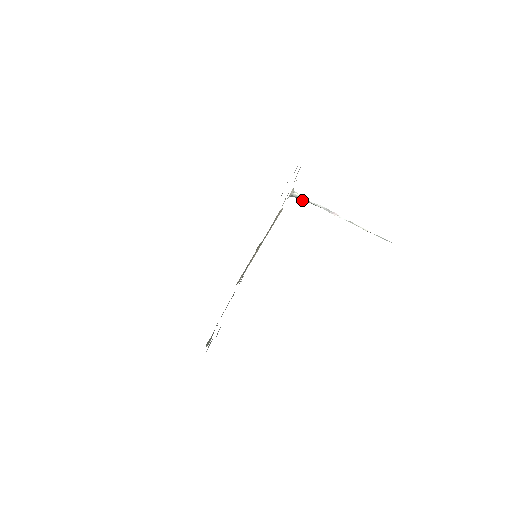
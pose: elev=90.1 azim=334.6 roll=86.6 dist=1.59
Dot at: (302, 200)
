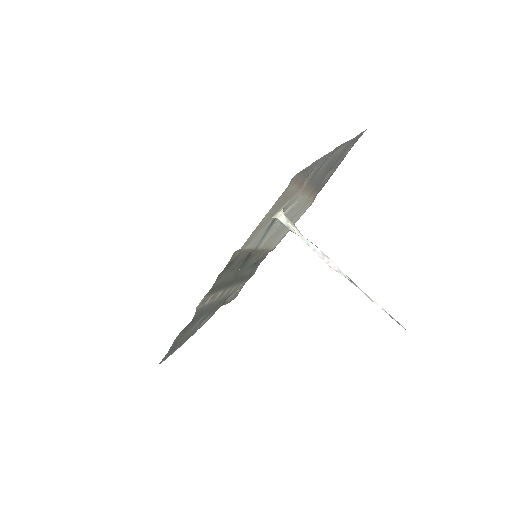
Dot at: (290, 230)
